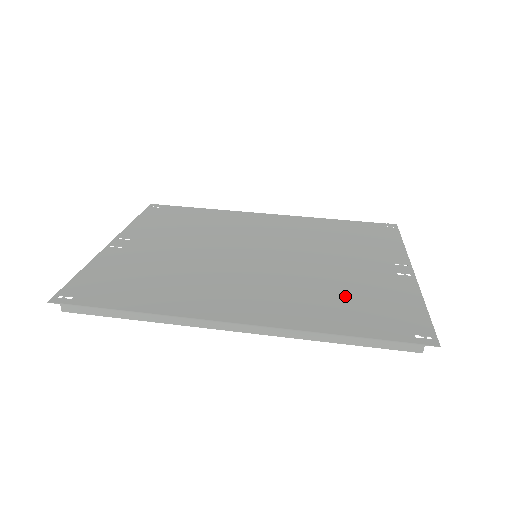
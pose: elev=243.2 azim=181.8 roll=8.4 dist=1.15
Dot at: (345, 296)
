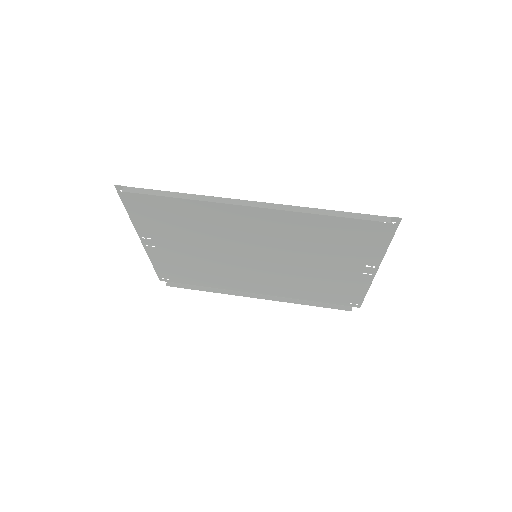
Dot at: (329, 239)
